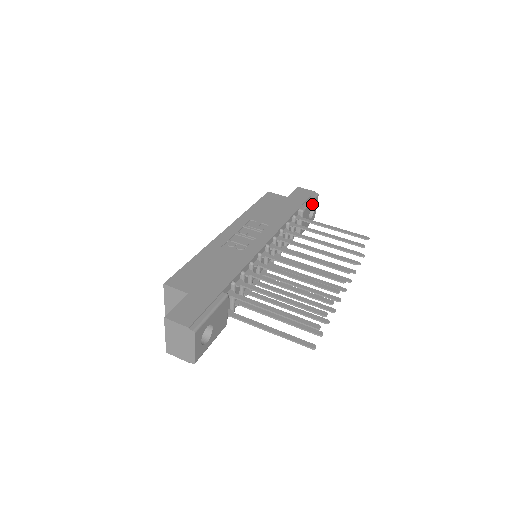
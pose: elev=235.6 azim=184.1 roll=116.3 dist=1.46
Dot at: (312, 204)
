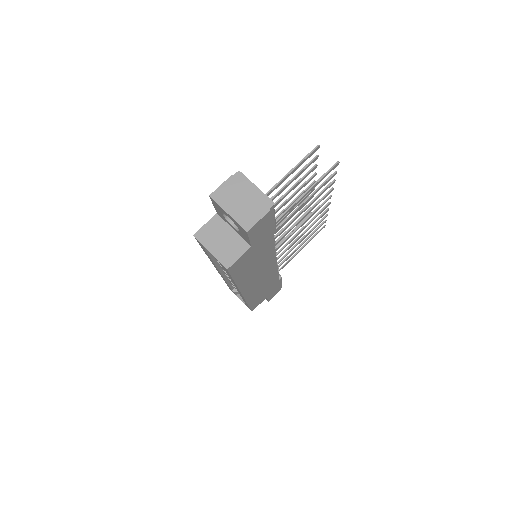
Dot at: occluded
